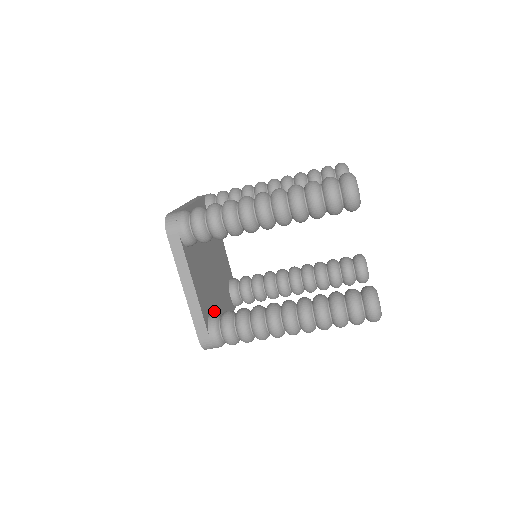
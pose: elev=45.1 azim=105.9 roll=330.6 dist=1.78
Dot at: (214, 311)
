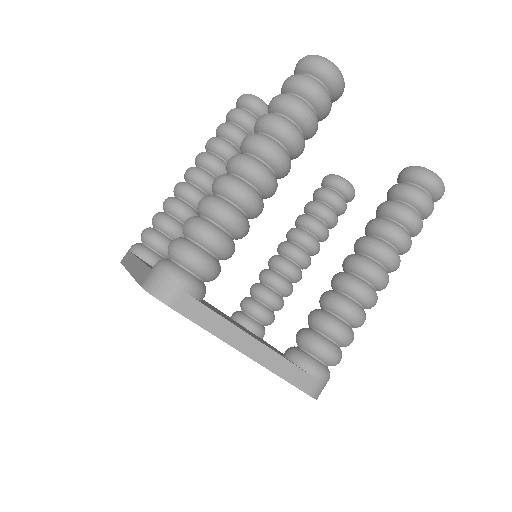
Dot at: occluded
